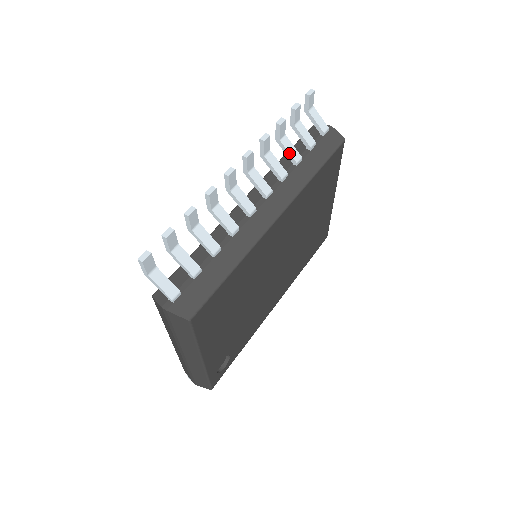
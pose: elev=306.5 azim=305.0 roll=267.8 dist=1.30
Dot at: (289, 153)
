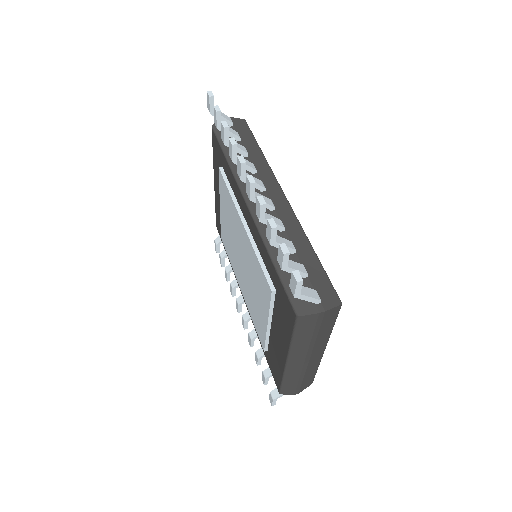
Dot at: (240, 149)
